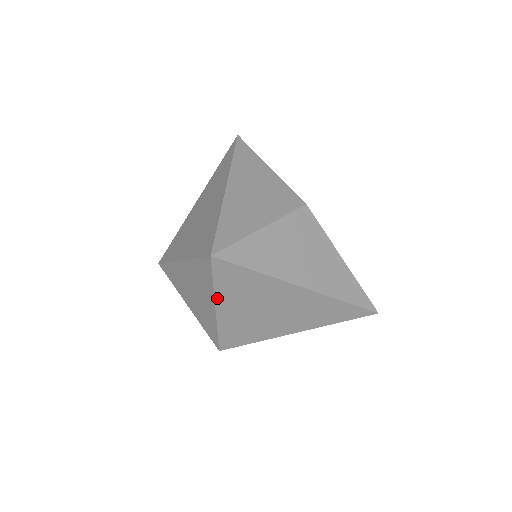
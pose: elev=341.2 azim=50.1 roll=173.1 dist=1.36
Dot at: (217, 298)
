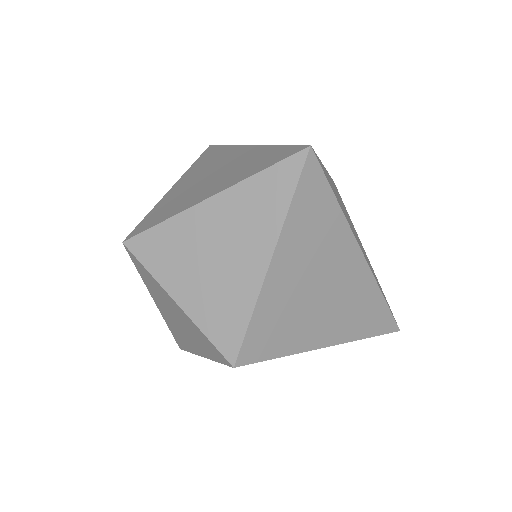
Dot at: (282, 236)
